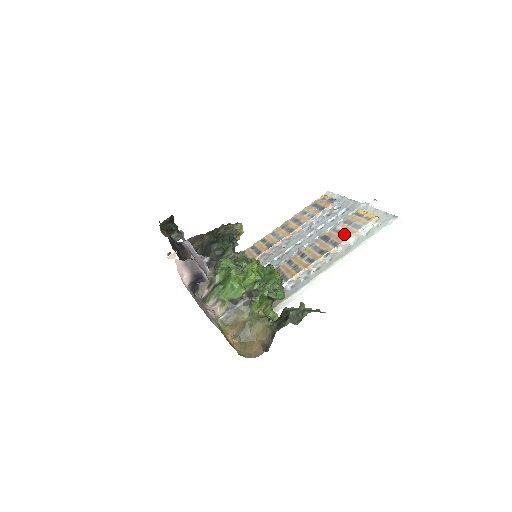
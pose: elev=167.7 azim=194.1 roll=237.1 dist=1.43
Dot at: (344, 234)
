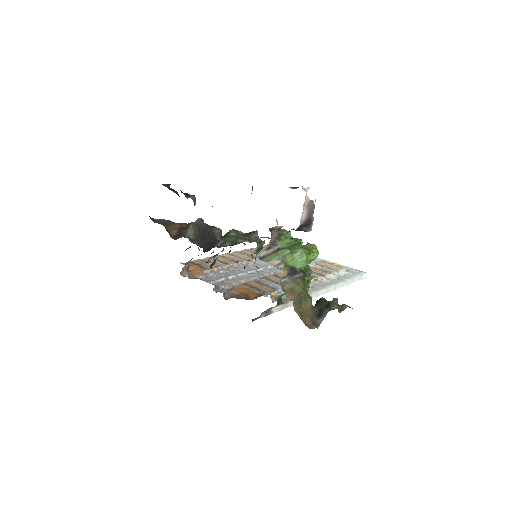
Dot at: (323, 270)
